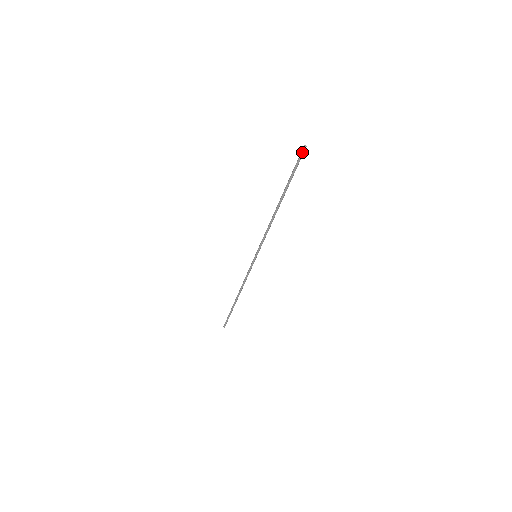
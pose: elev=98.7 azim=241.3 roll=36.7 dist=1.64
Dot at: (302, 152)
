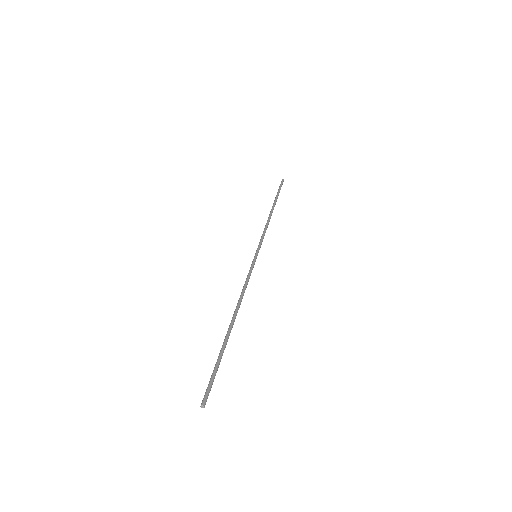
Dot at: (204, 398)
